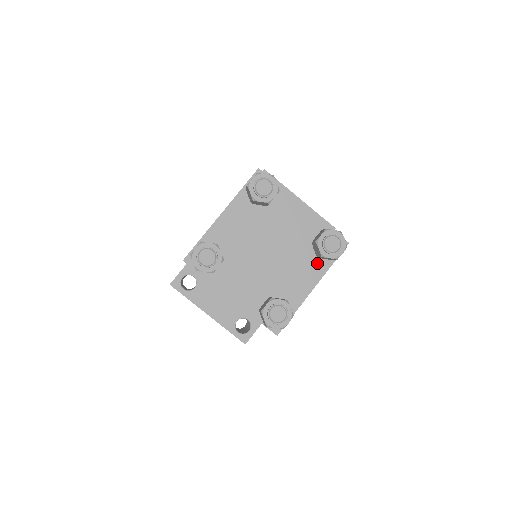
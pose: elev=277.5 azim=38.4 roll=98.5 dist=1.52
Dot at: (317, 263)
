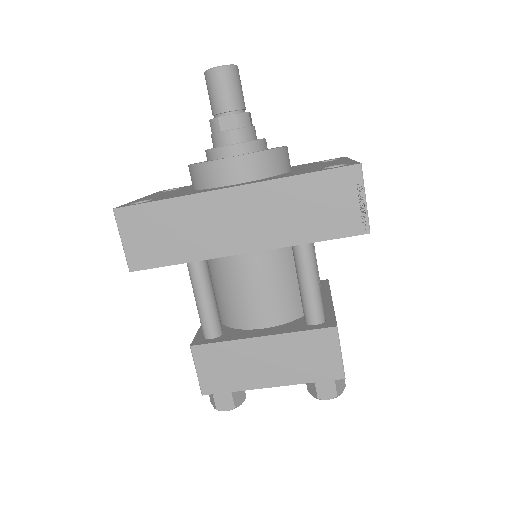
Dot at: occluded
